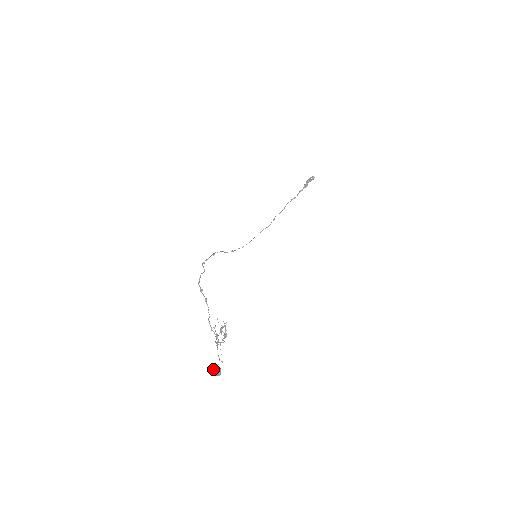
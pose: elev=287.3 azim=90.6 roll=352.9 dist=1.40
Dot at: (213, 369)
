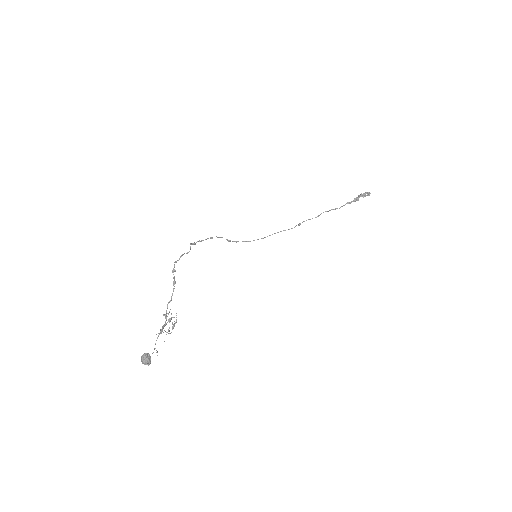
Dot at: (142, 356)
